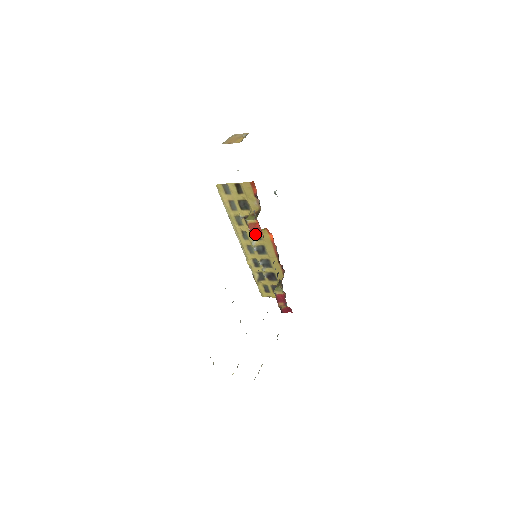
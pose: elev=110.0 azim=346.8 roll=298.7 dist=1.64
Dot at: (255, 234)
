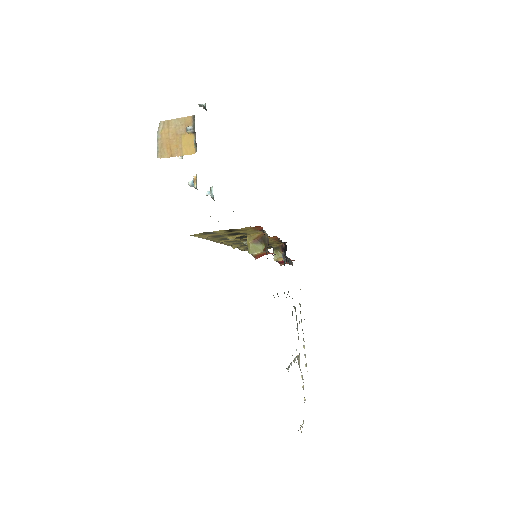
Dot at: occluded
